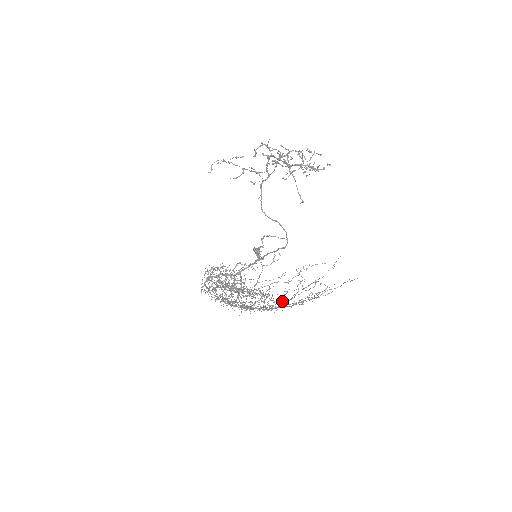
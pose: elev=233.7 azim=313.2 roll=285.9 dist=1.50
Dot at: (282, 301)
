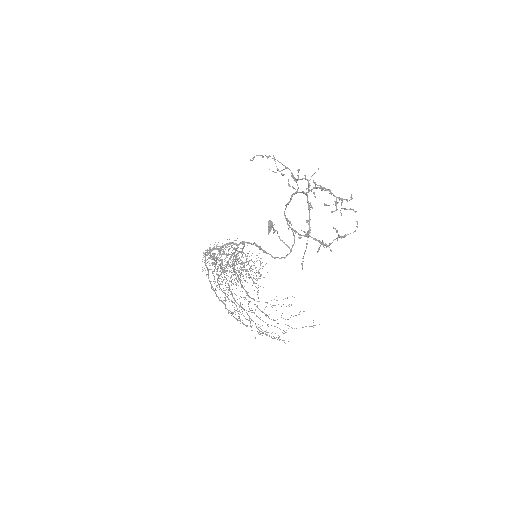
Dot at: (250, 318)
